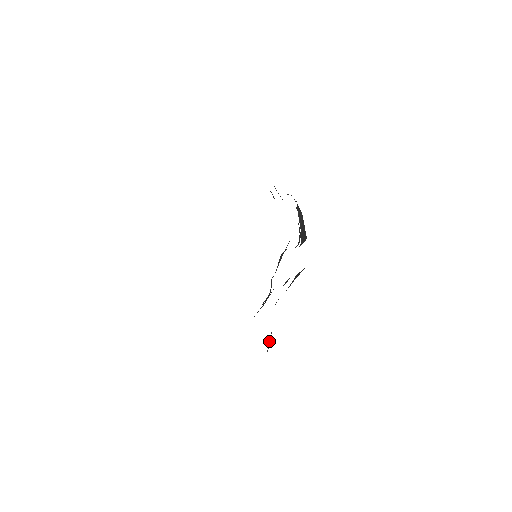
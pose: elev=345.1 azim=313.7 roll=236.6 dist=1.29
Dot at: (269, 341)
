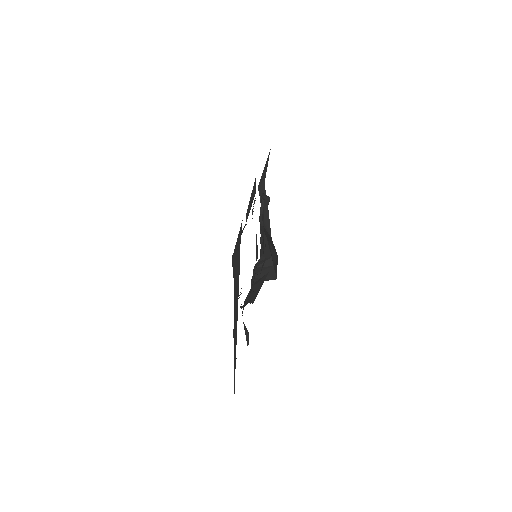
Dot at: occluded
